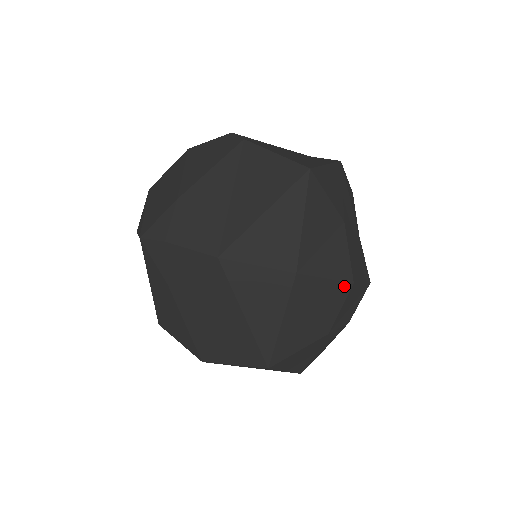
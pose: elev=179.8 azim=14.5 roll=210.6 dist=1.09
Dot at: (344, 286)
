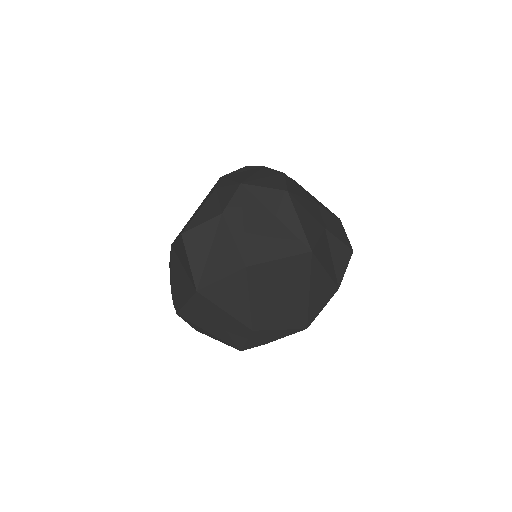
Dot at: (350, 256)
